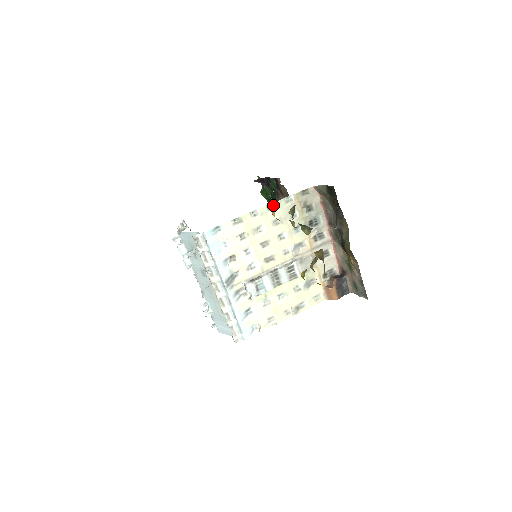
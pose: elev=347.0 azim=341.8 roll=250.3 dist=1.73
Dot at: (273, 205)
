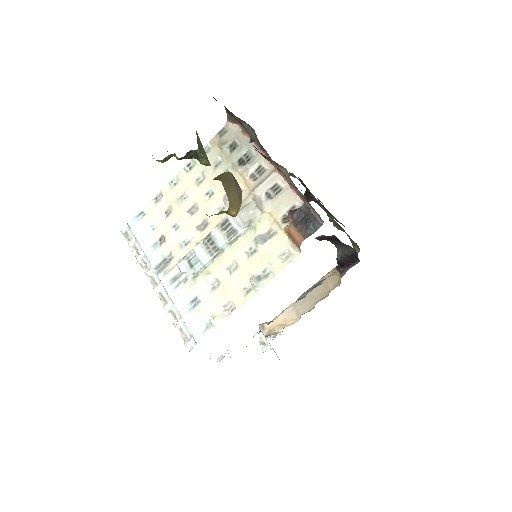
Dot at: (191, 164)
